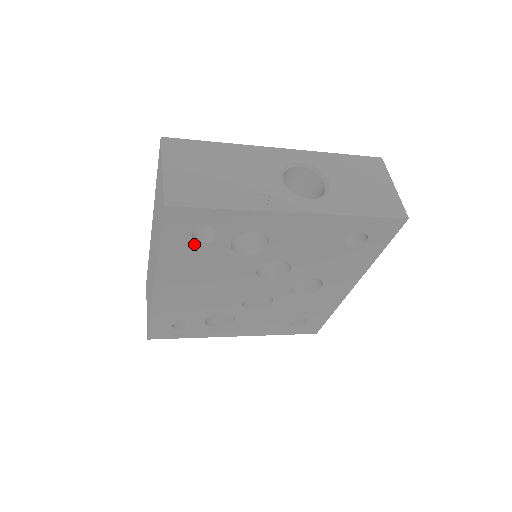
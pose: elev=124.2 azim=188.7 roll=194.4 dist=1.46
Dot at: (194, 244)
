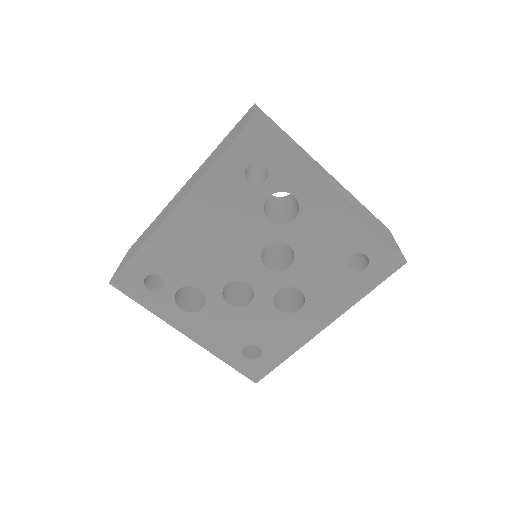
Dot at: (242, 178)
